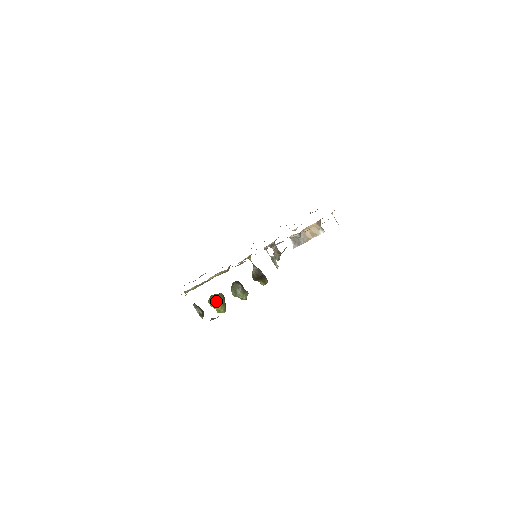
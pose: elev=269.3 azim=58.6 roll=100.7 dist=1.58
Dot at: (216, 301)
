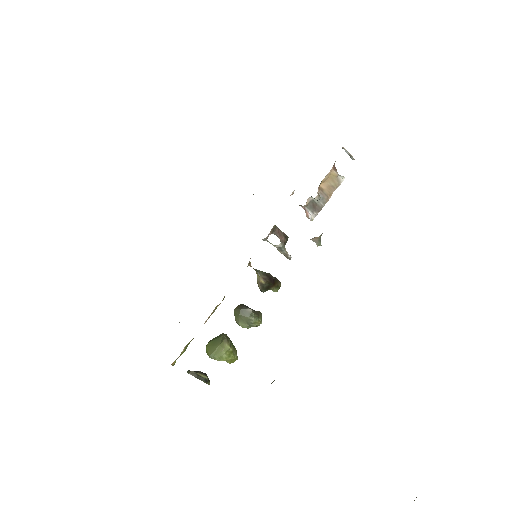
Dot at: (224, 349)
